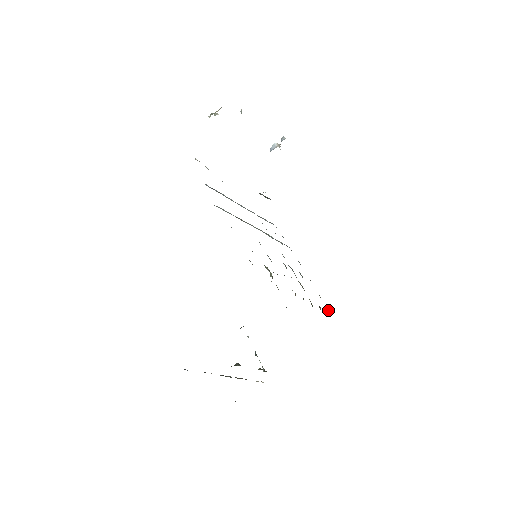
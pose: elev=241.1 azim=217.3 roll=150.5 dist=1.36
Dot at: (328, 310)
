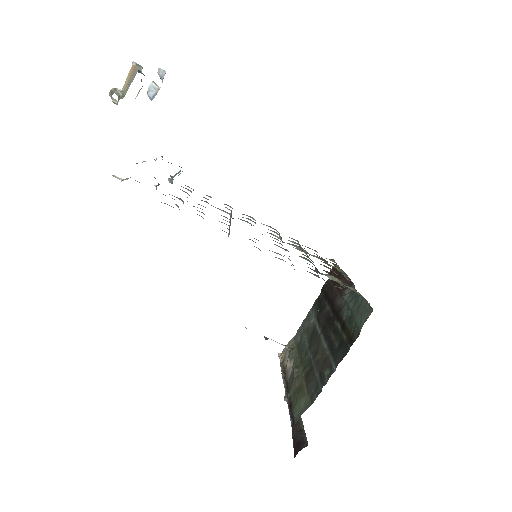
Dot at: (332, 260)
